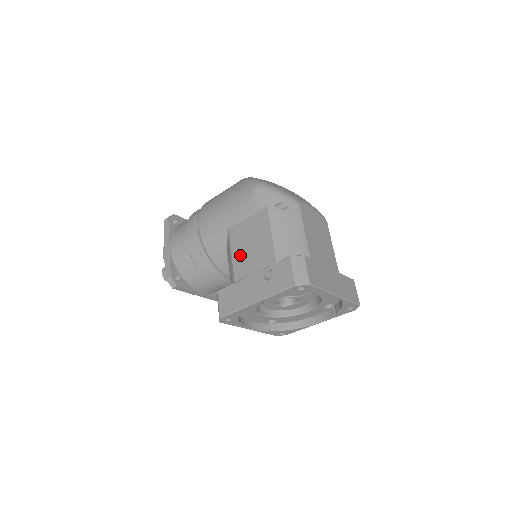
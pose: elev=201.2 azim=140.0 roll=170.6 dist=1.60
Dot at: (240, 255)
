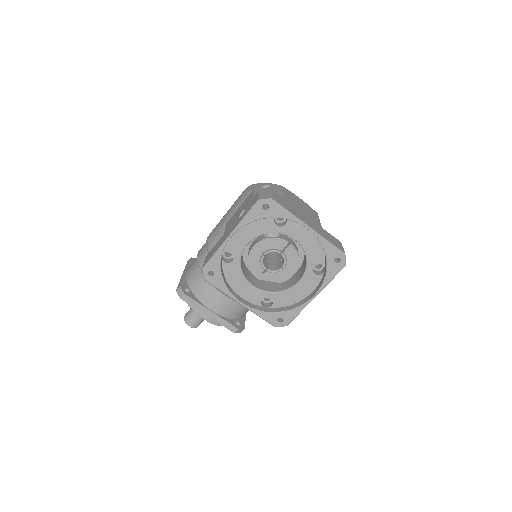
Dot at: occluded
